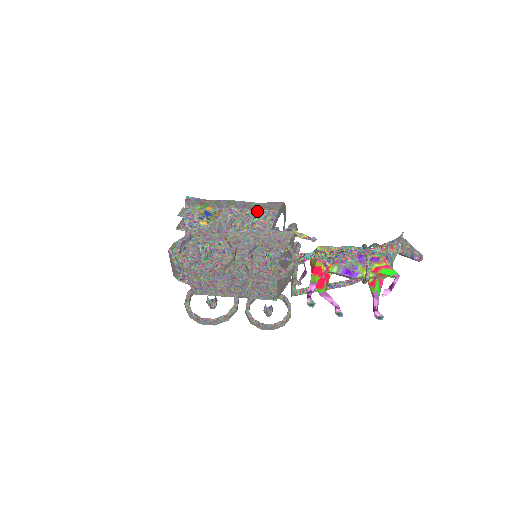
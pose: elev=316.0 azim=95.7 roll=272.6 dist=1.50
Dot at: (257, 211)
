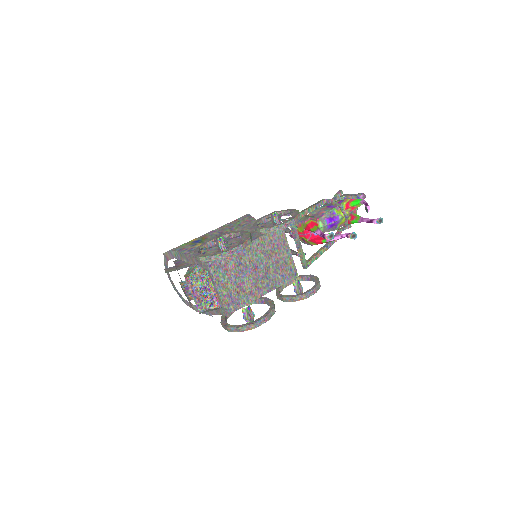
Dot at: (233, 221)
